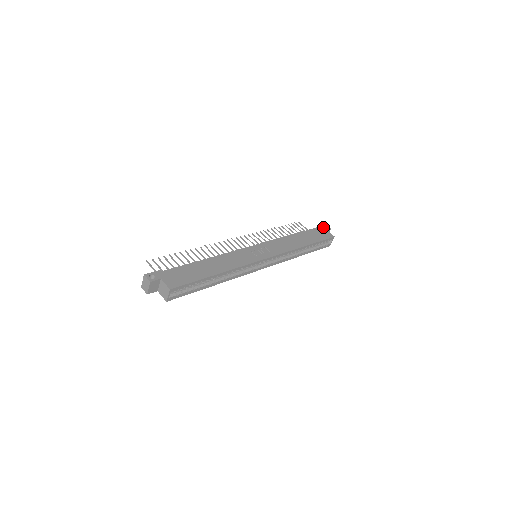
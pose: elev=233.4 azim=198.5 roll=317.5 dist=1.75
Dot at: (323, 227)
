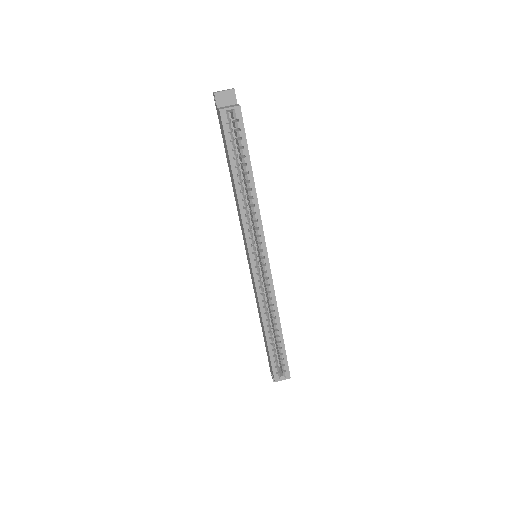
Dot at: occluded
